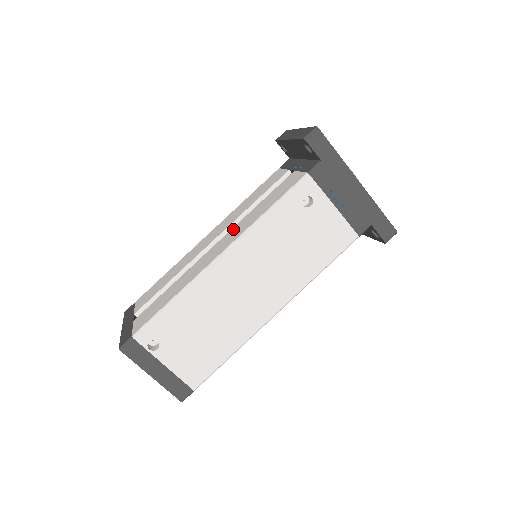
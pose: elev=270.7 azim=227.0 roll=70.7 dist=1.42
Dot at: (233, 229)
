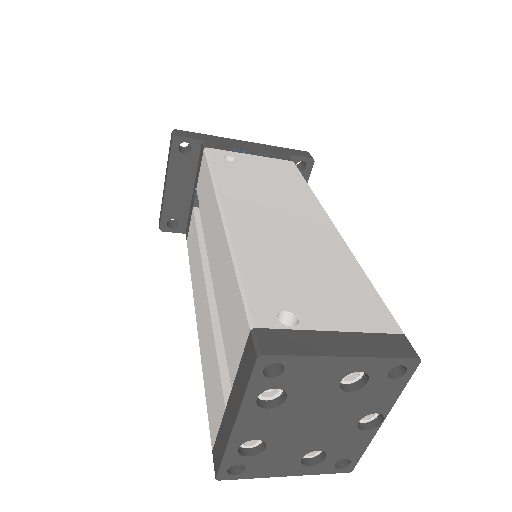
Dot at: (206, 234)
